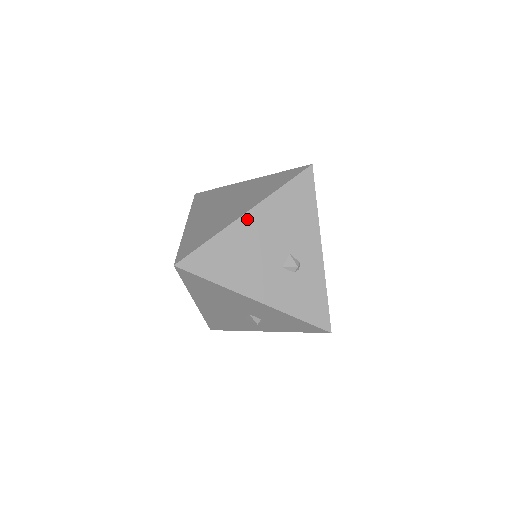
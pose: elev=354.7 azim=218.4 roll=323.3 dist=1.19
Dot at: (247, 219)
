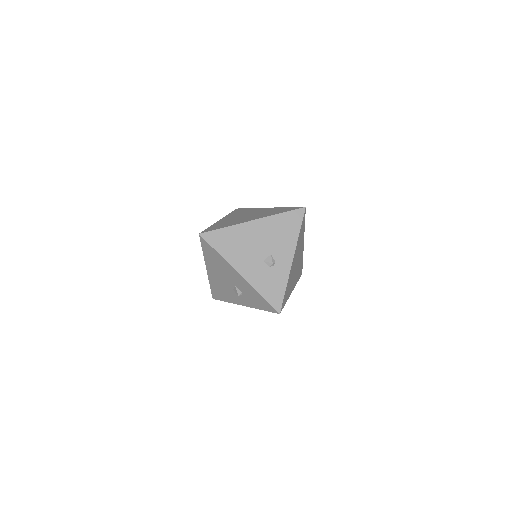
Dot at: (252, 224)
